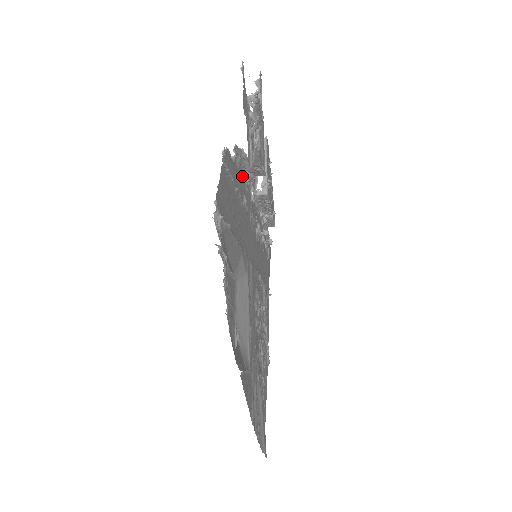
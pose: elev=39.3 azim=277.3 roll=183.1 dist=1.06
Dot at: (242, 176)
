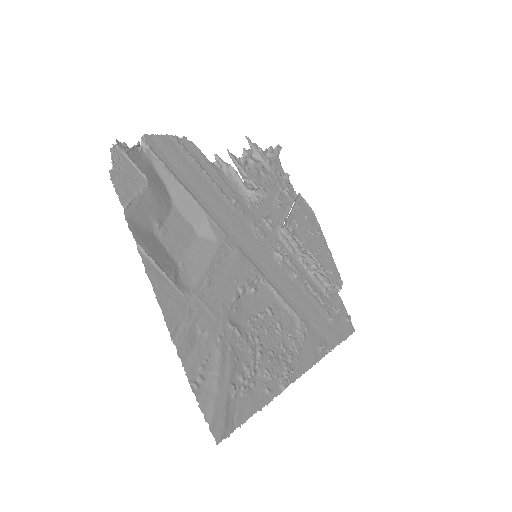
Dot at: (238, 189)
